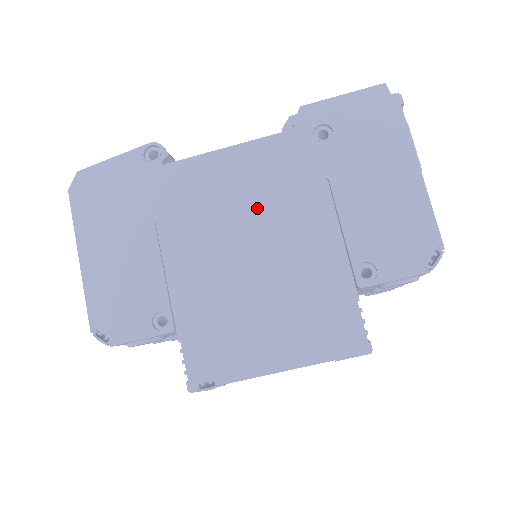
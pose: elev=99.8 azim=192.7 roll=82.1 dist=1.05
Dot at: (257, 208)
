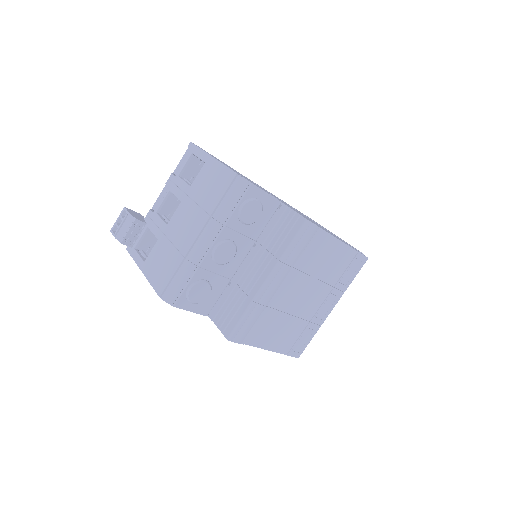
Dot at: (287, 204)
